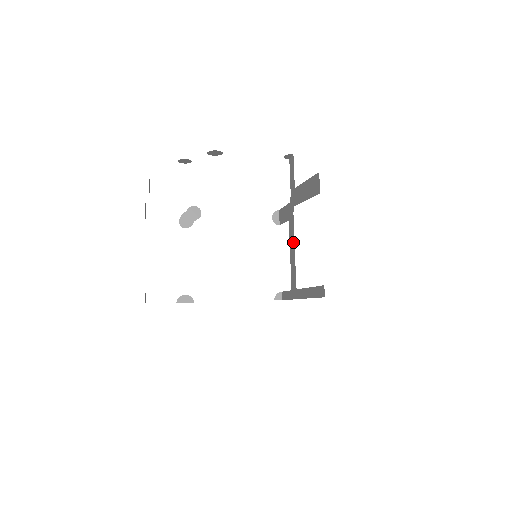
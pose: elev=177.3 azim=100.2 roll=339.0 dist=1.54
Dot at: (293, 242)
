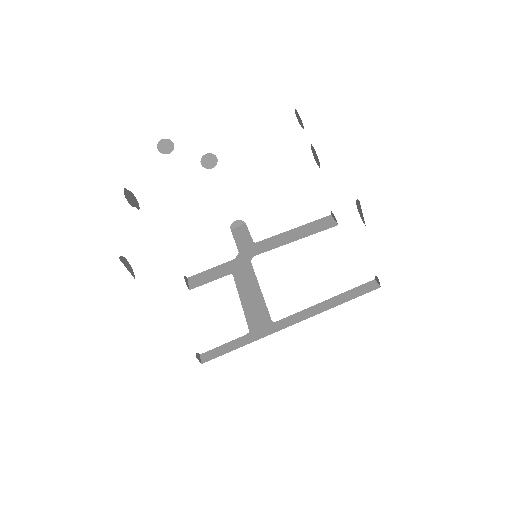
Dot at: (254, 284)
